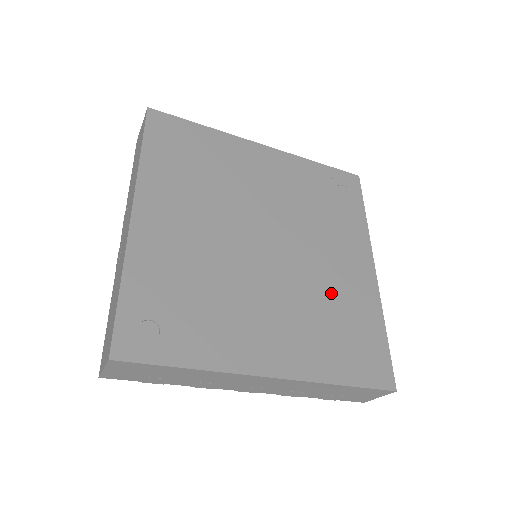
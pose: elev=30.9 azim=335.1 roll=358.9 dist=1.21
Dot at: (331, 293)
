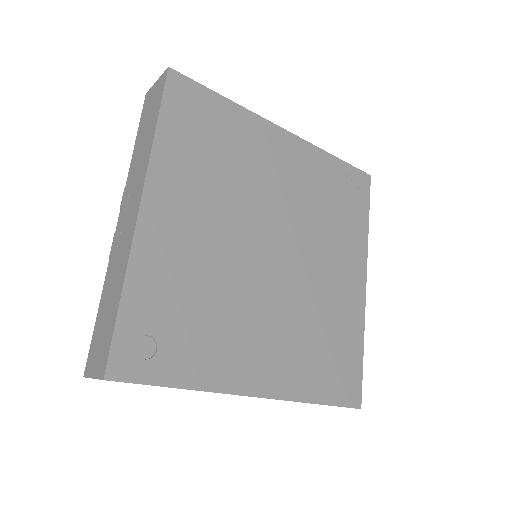
Dot at: (323, 308)
